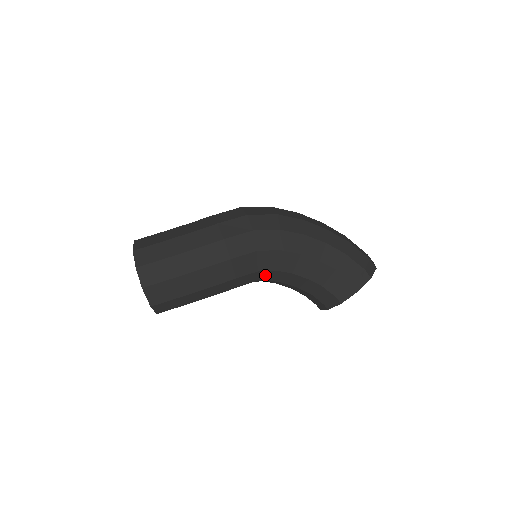
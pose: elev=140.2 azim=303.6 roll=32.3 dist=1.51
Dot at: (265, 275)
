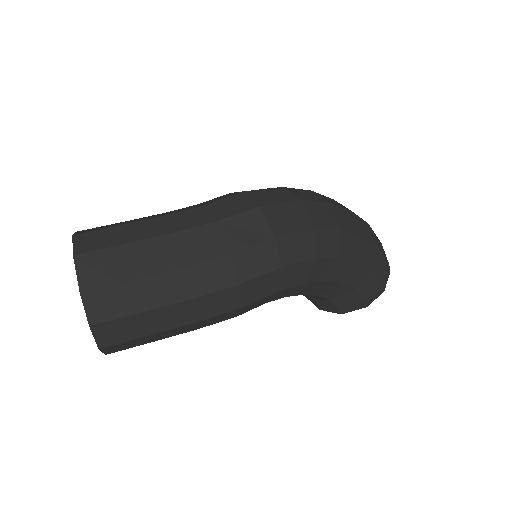
Dot at: occluded
